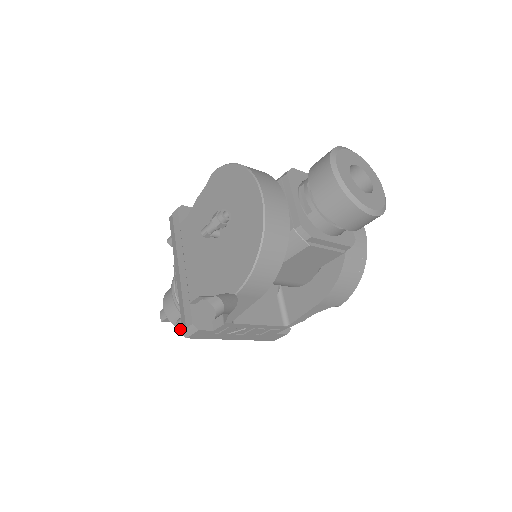
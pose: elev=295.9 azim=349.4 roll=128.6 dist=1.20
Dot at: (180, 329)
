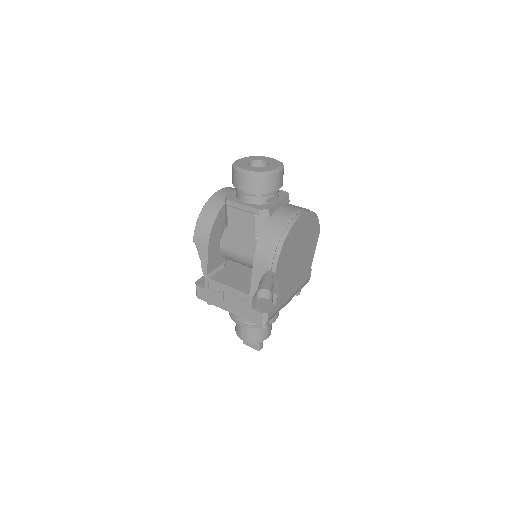
Dot at: (207, 303)
